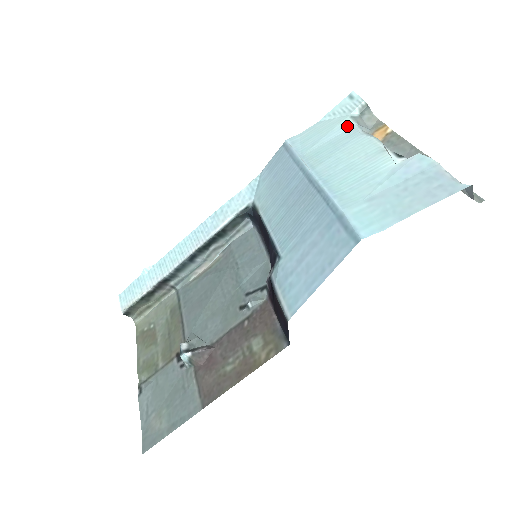
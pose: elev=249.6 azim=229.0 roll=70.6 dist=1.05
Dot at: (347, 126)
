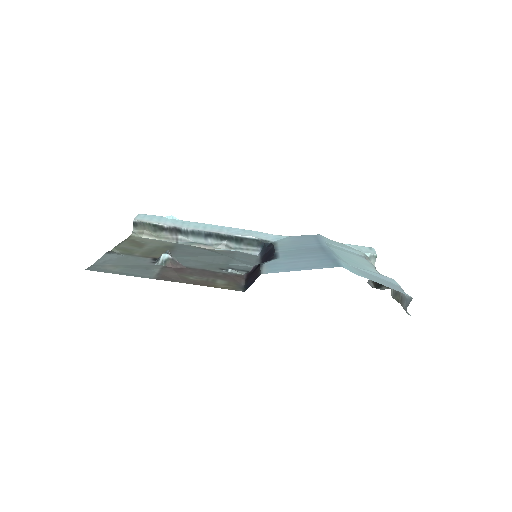
Dot at: (359, 253)
